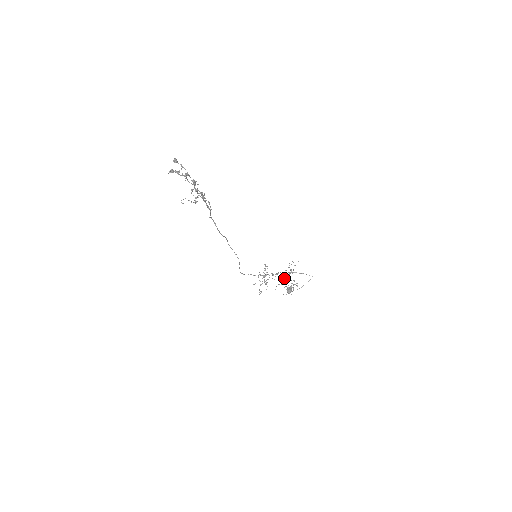
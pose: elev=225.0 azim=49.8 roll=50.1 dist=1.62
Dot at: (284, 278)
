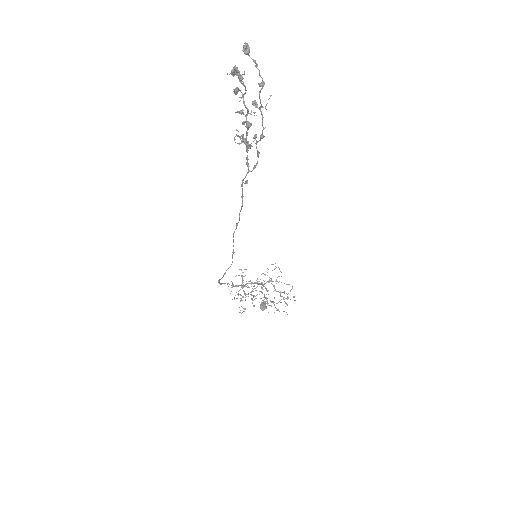
Dot at: (262, 289)
